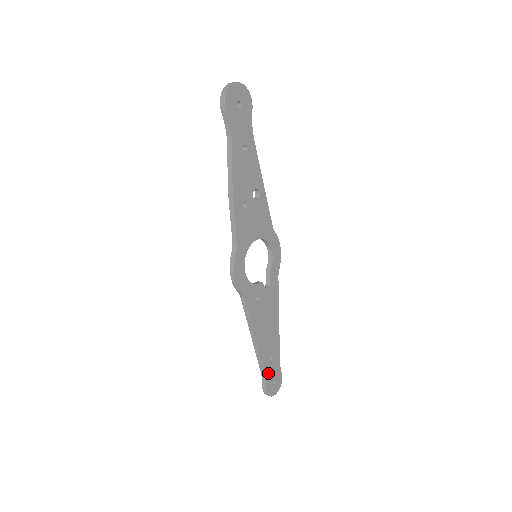
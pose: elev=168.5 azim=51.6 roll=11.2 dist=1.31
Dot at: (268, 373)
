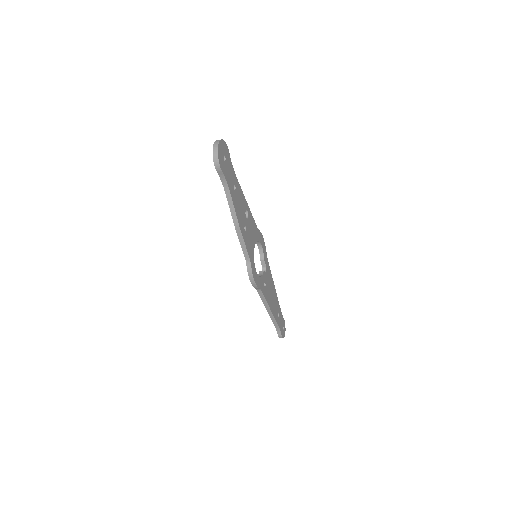
Dot at: (280, 325)
